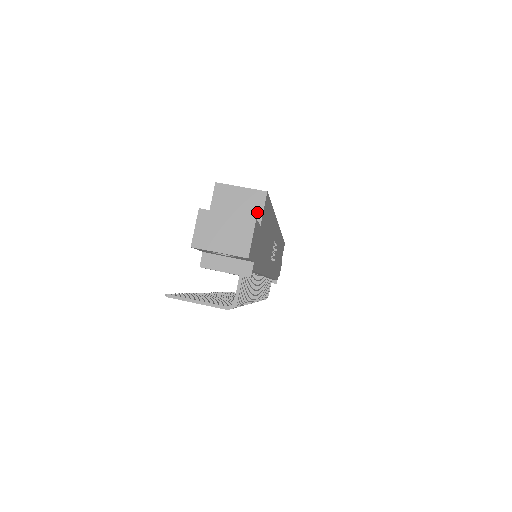
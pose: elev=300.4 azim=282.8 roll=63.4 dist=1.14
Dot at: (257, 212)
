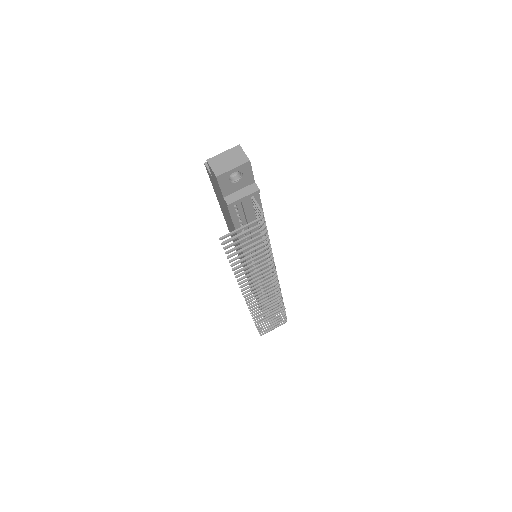
Dot at: occluded
